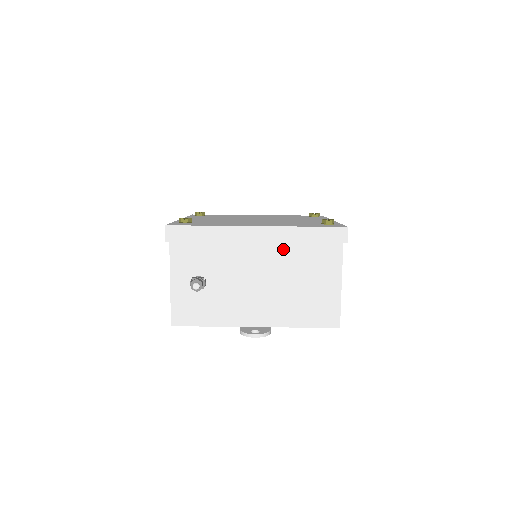
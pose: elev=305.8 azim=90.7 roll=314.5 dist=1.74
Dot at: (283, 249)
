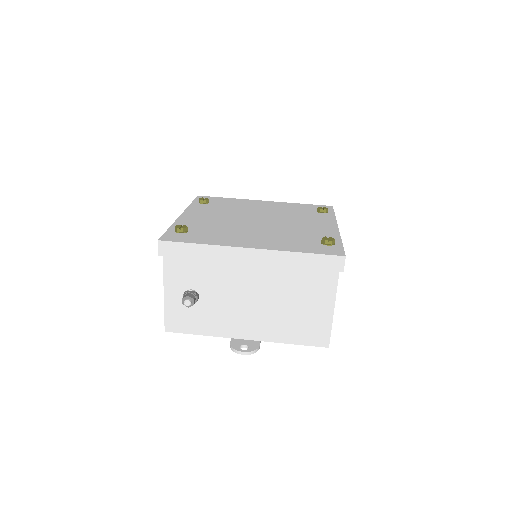
Dot at: (277, 271)
